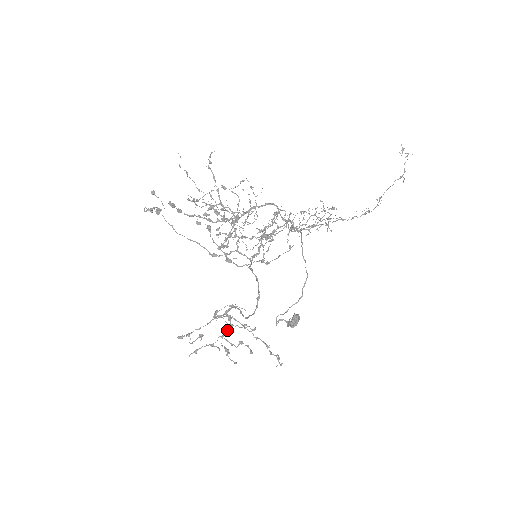
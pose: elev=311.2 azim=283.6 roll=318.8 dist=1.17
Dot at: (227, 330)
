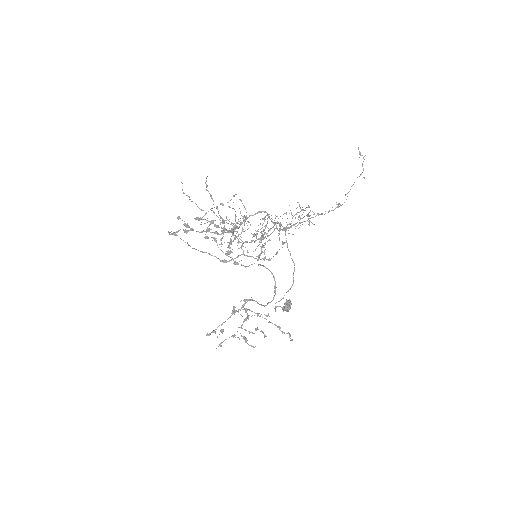
Dot at: occluded
